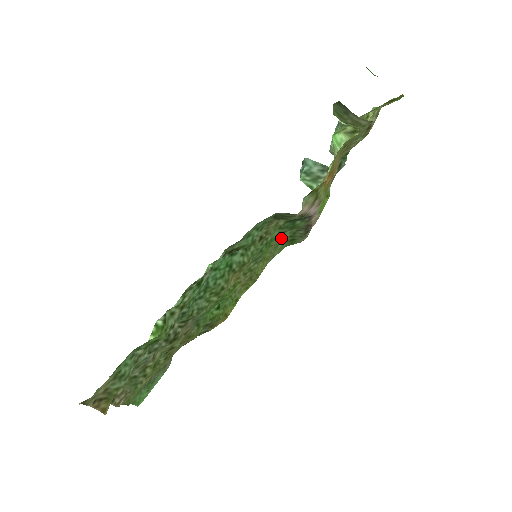
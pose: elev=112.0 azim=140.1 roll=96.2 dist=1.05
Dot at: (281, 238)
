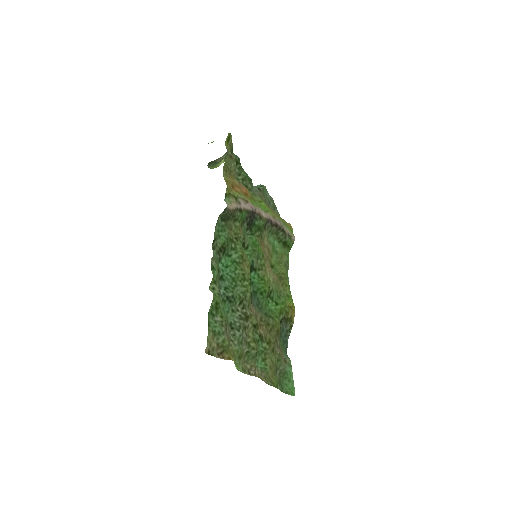
Dot at: (271, 245)
